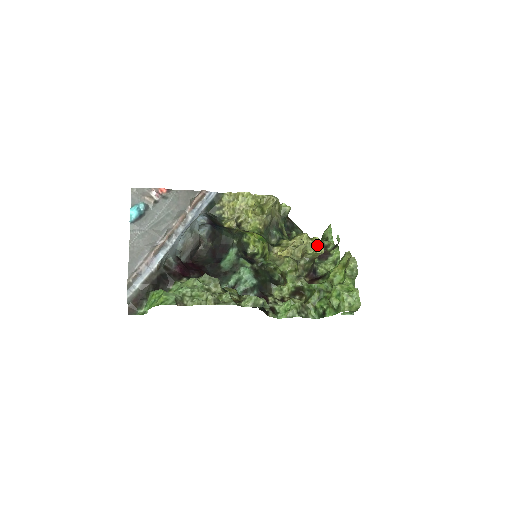
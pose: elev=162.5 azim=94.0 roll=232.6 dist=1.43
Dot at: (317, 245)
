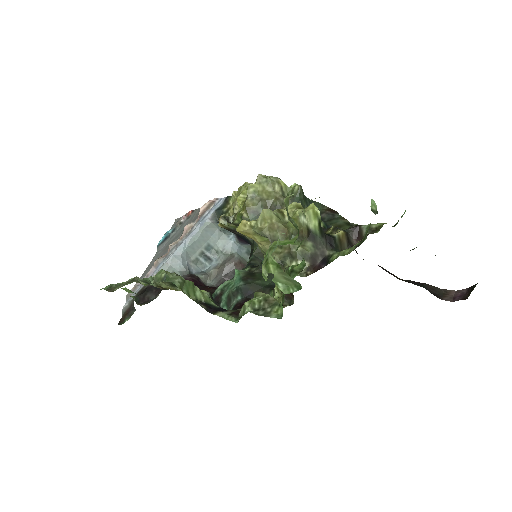
Dot at: (312, 215)
